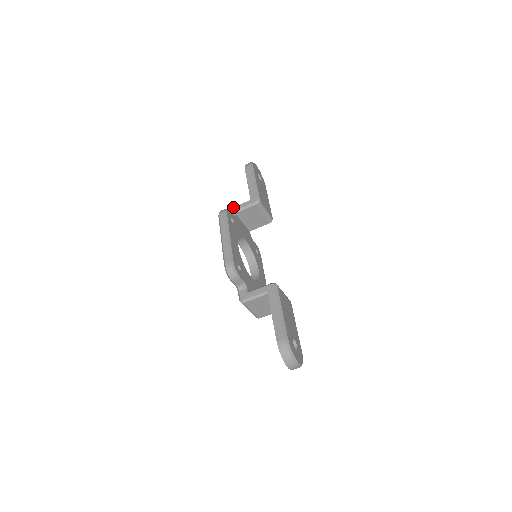
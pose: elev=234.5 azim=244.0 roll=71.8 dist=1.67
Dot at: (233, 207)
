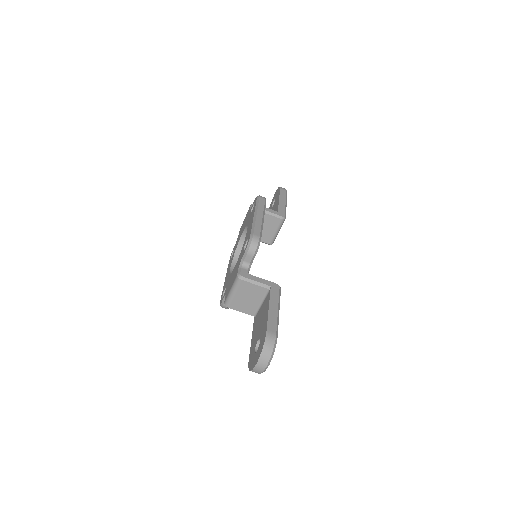
Dot at: occluded
